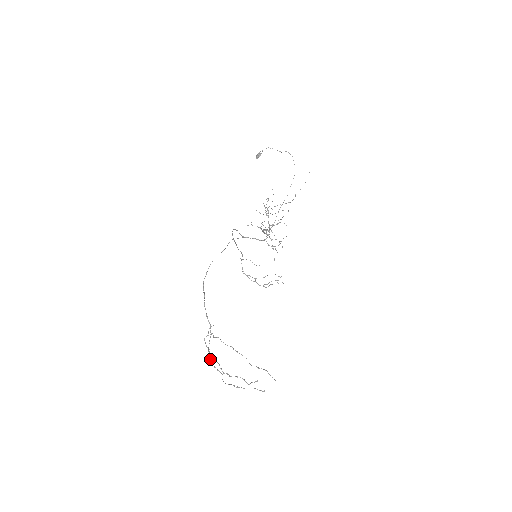
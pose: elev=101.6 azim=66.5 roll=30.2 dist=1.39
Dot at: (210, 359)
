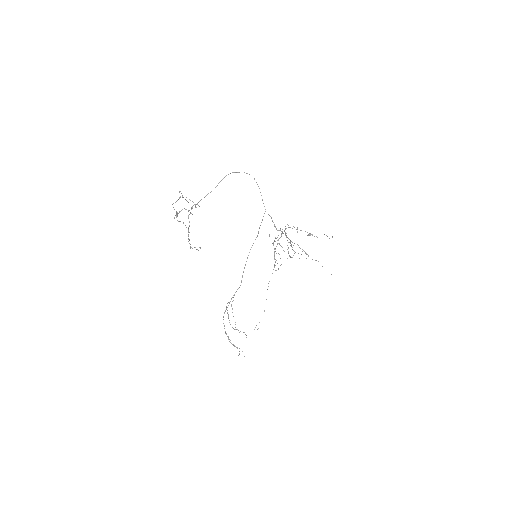
Dot at: occluded
